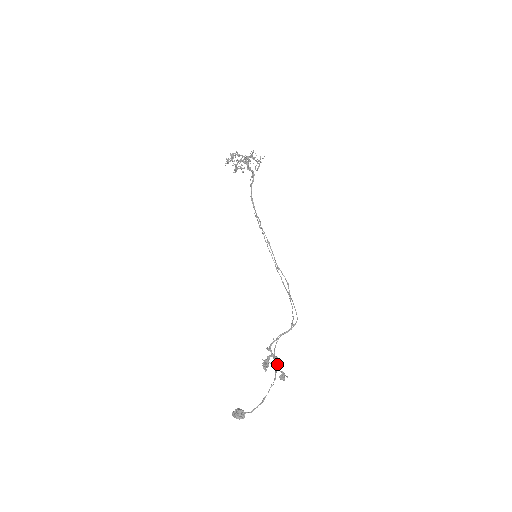
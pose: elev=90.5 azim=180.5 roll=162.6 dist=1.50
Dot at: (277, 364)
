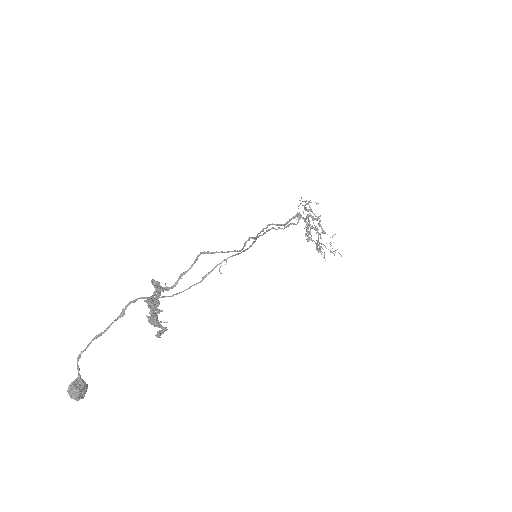
Dot at: (154, 293)
